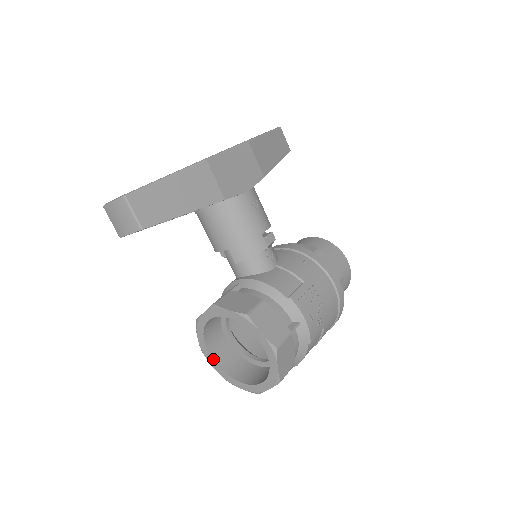
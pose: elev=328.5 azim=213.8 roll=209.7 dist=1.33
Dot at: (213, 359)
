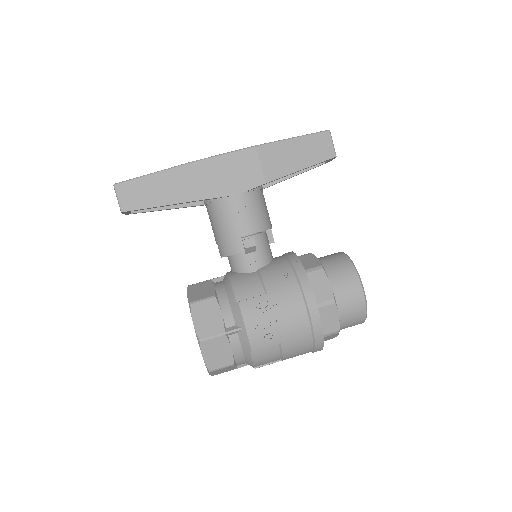
Dot at: occluded
